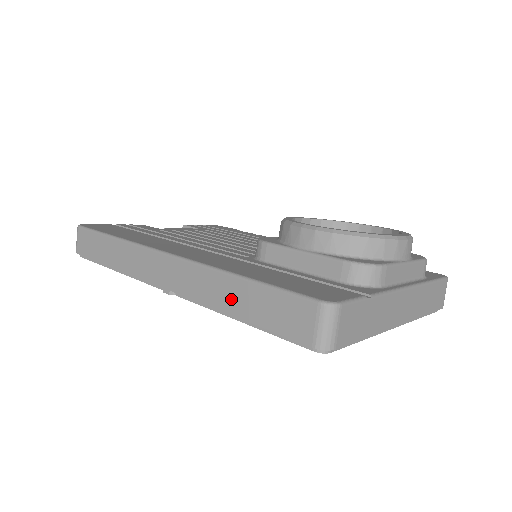
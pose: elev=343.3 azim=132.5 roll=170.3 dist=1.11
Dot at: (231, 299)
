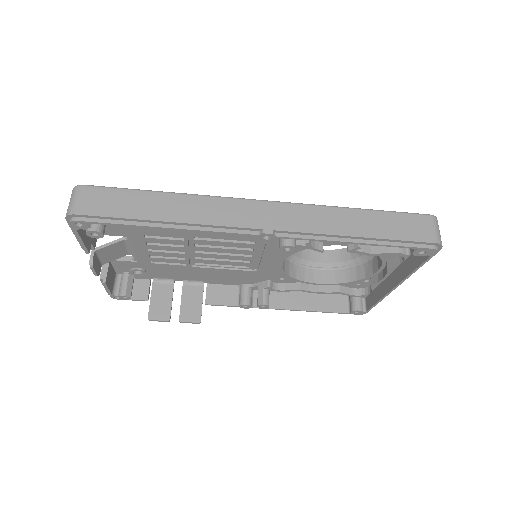
Dot at: (354, 225)
